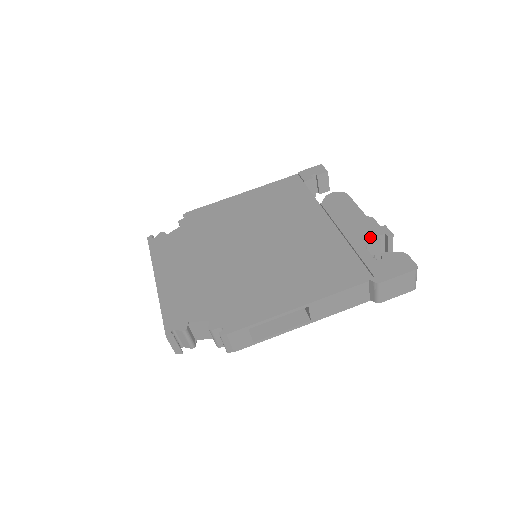
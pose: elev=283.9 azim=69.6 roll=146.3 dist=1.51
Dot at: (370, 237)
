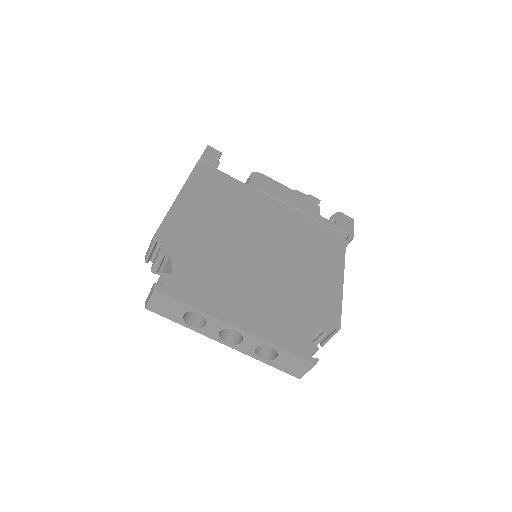
Dot at: (314, 207)
